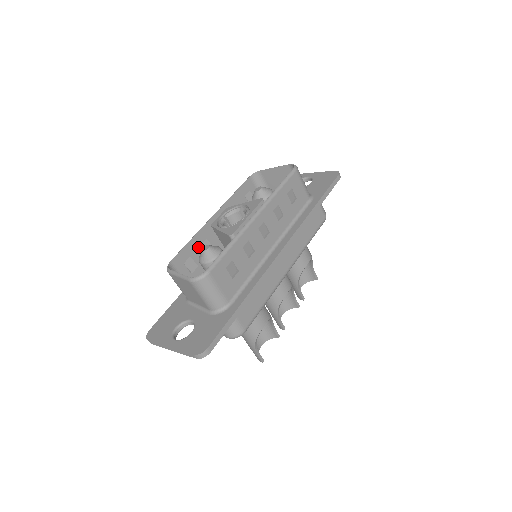
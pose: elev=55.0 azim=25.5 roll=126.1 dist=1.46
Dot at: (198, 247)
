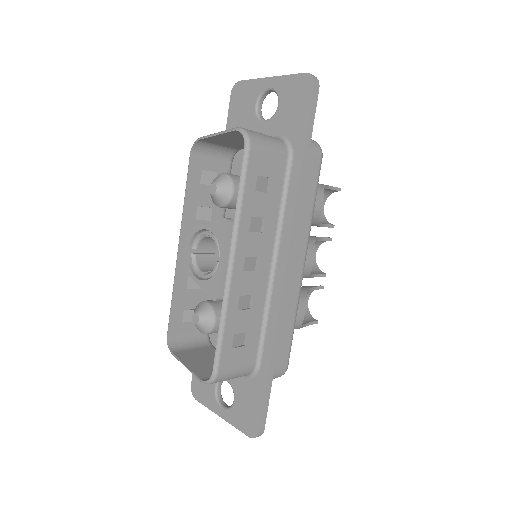
Dot at: (185, 293)
